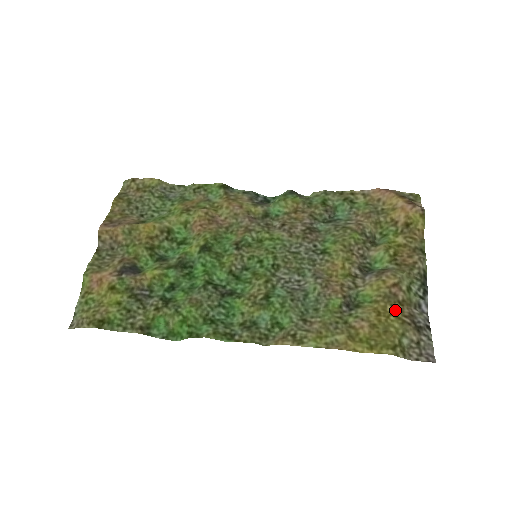
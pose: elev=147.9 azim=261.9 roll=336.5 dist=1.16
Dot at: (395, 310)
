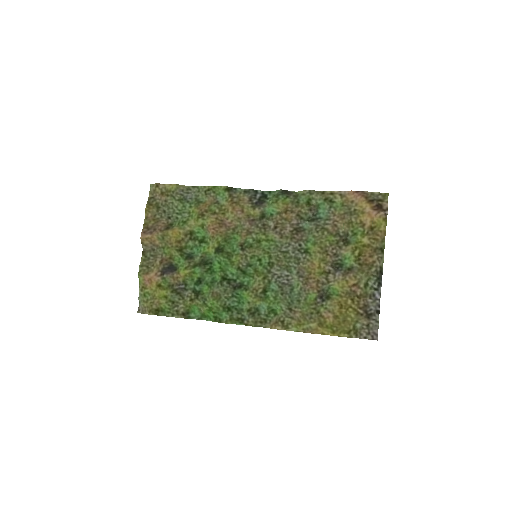
Dot at: (353, 303)
